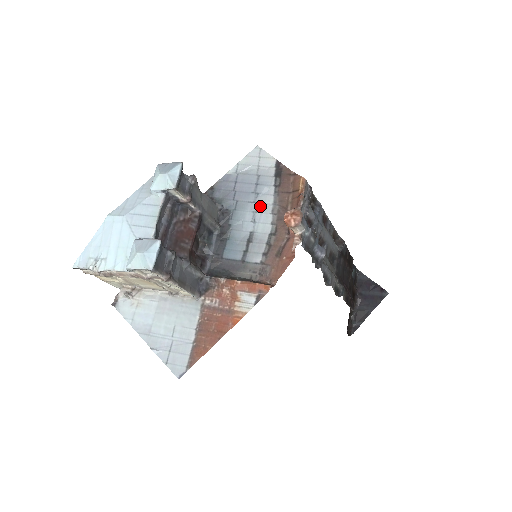
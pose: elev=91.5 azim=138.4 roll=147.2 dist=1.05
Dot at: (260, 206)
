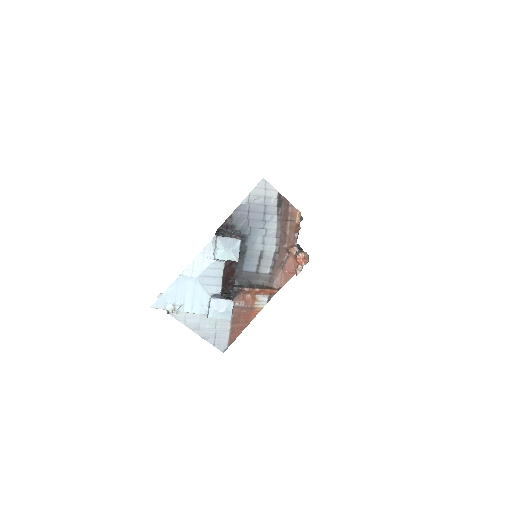
Dot at: (268, 231)
